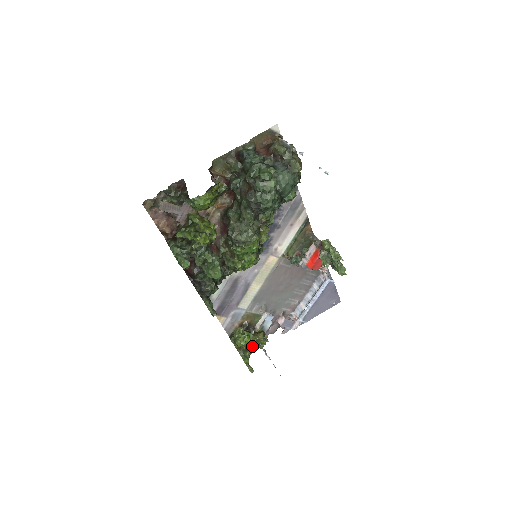
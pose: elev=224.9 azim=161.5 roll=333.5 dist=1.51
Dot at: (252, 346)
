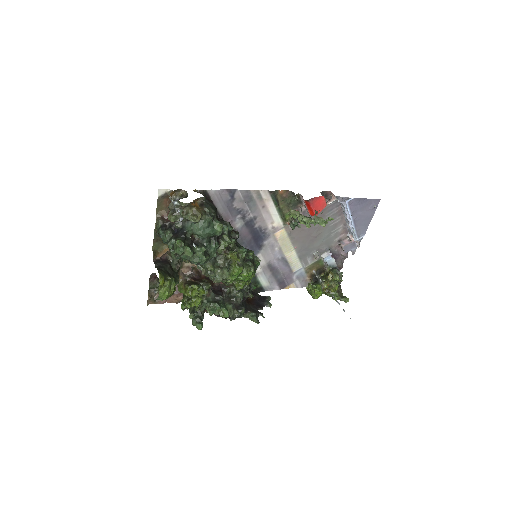
Dot at: (330, 288)
